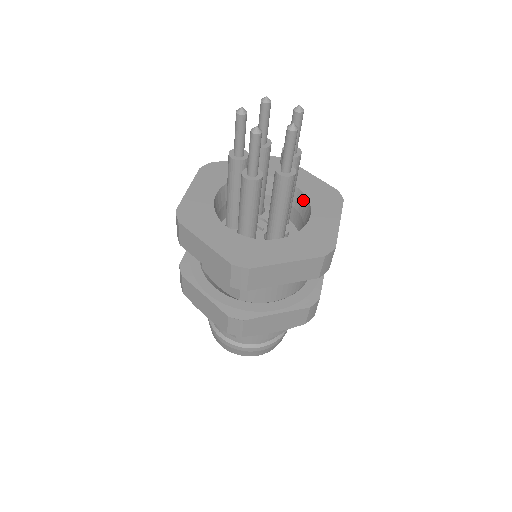
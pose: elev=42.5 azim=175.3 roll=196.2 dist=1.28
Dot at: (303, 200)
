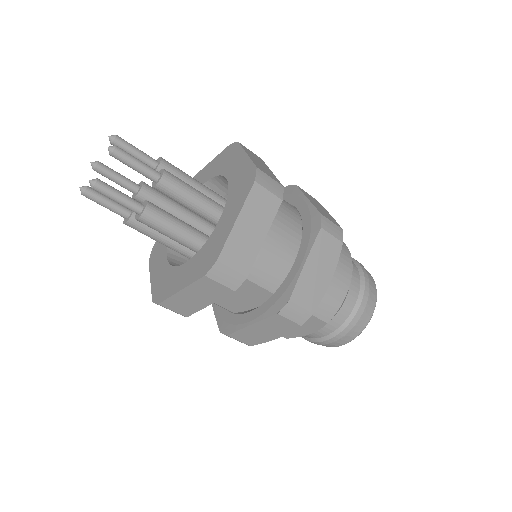
Dot at: (219, 181)
